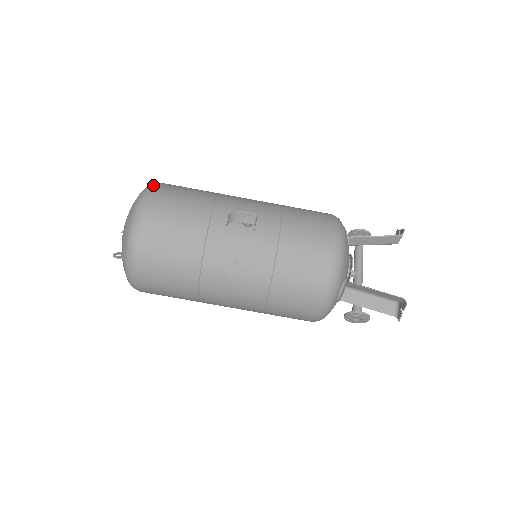
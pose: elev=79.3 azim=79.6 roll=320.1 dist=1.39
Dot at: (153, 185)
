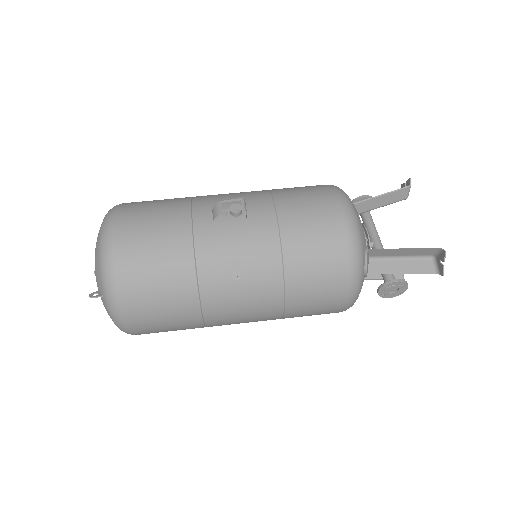
Dot at: (116, 205)
